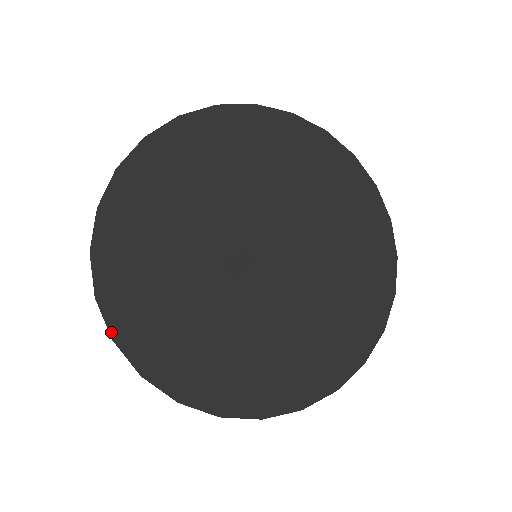
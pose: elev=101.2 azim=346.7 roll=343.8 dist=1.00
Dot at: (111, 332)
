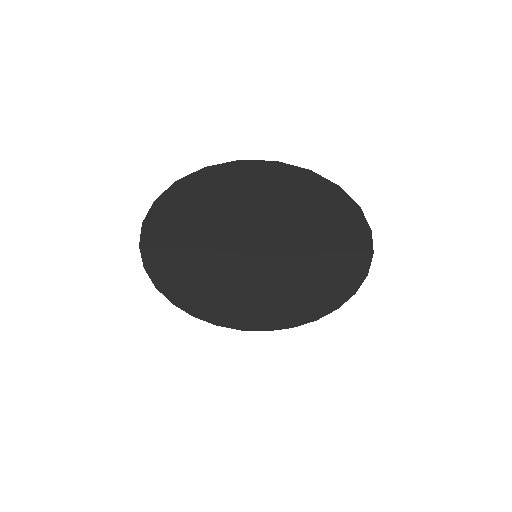
Dot at: (145, 220)
